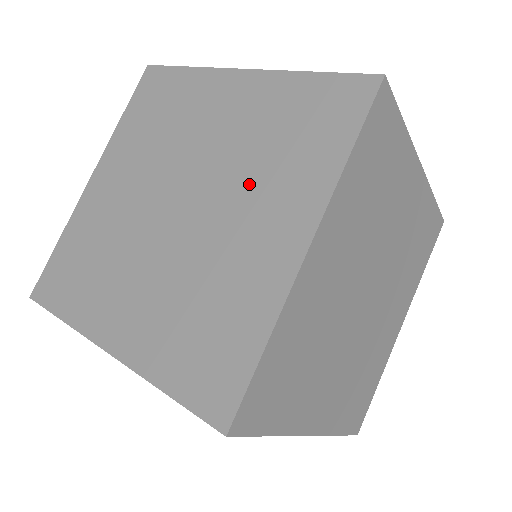
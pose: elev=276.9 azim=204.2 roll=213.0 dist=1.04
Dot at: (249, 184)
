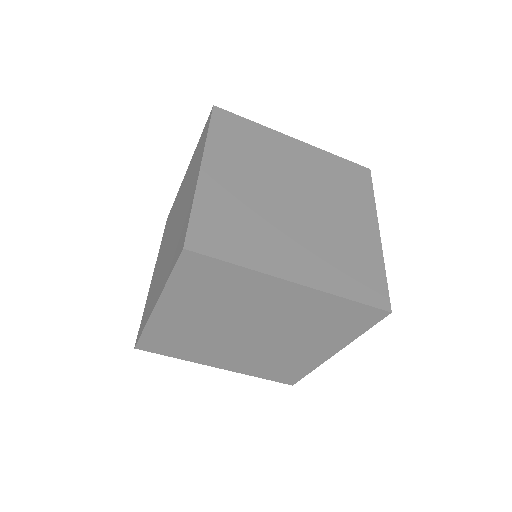
Dot at: (335, 199)
